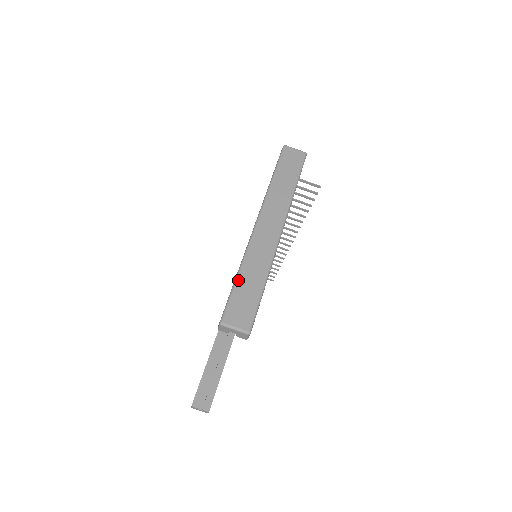
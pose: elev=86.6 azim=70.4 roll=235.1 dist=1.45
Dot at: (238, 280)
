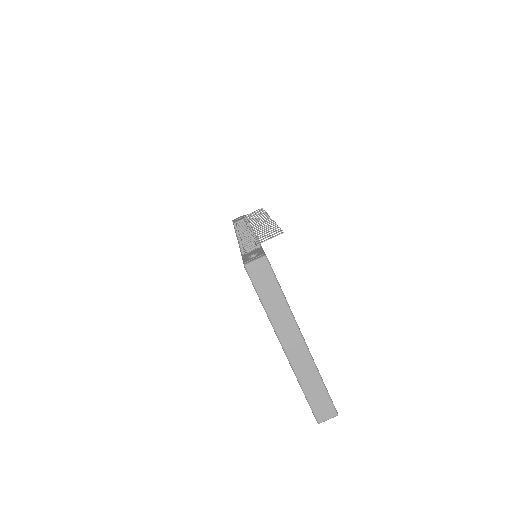
Dot at: (307, 395)
